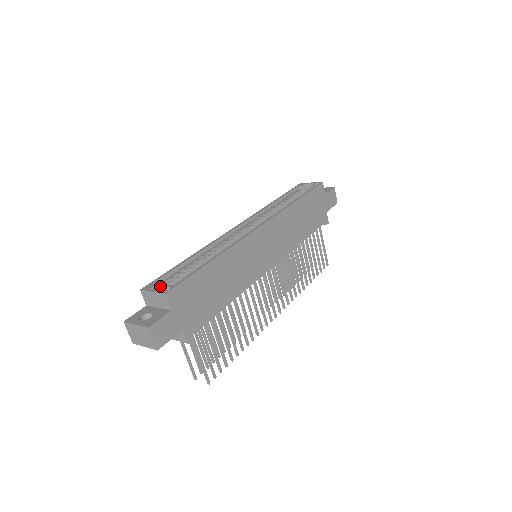
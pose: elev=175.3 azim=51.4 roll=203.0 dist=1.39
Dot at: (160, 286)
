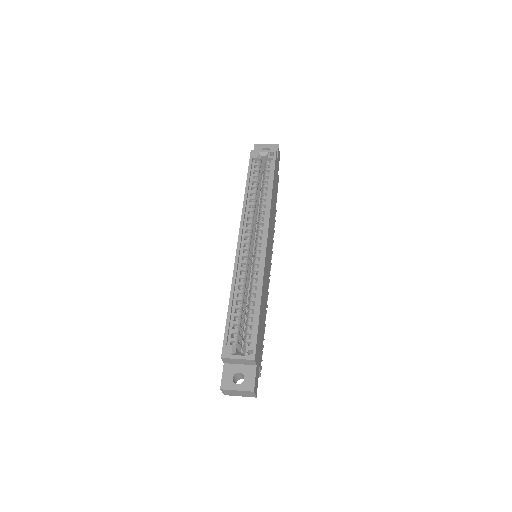
Dot at: (235, 347)
